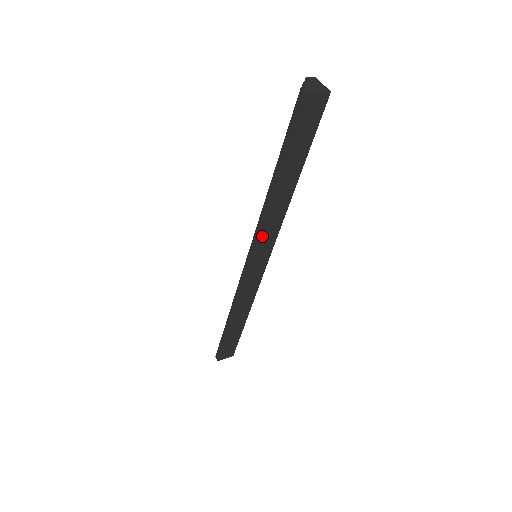
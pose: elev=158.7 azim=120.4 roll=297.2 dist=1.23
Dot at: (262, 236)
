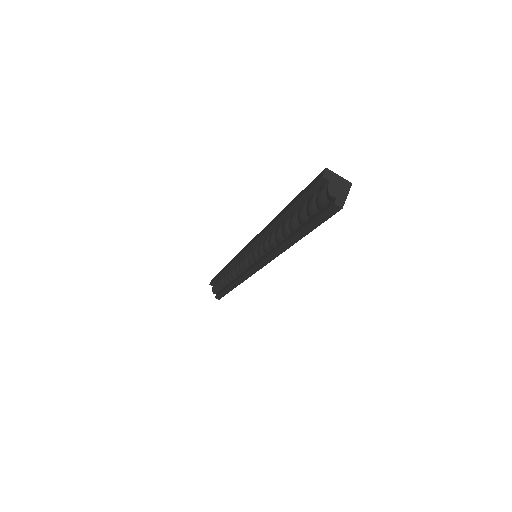
Dot at: occluded
